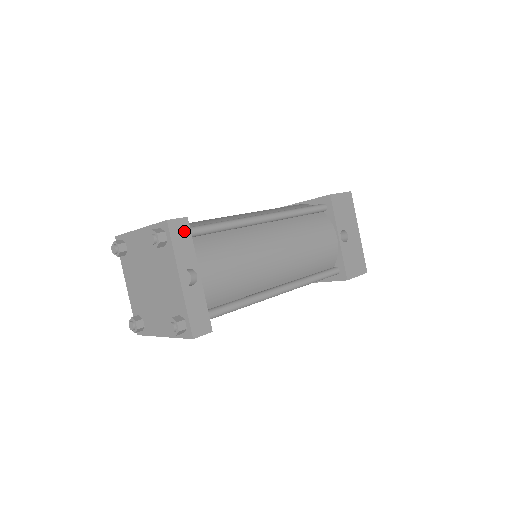
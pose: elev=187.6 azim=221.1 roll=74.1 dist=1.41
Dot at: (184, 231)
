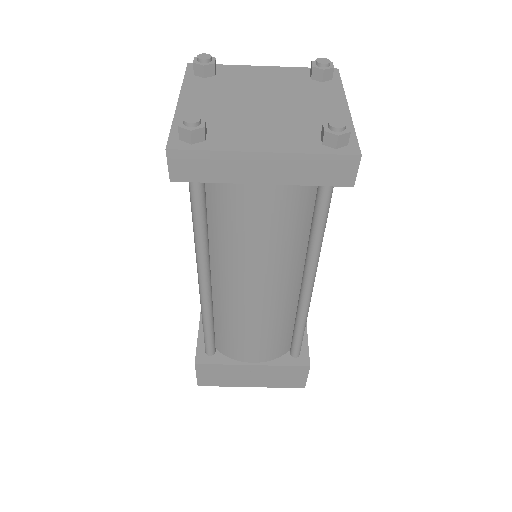
Dot at: occluded
